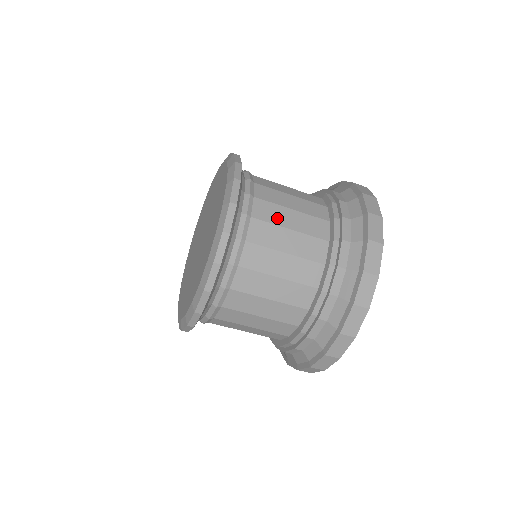
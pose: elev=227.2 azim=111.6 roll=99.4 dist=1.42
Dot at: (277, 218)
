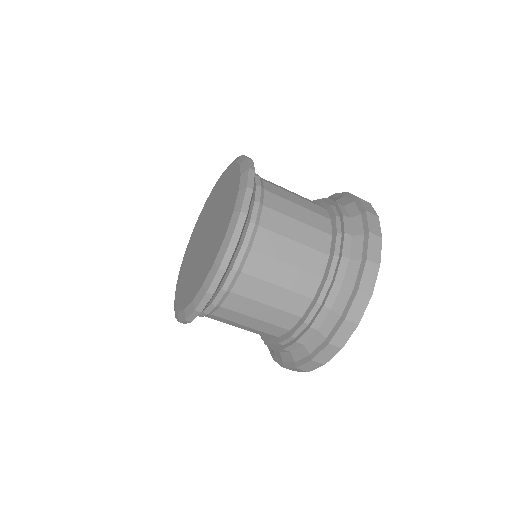
Dot at: (283, 228)
